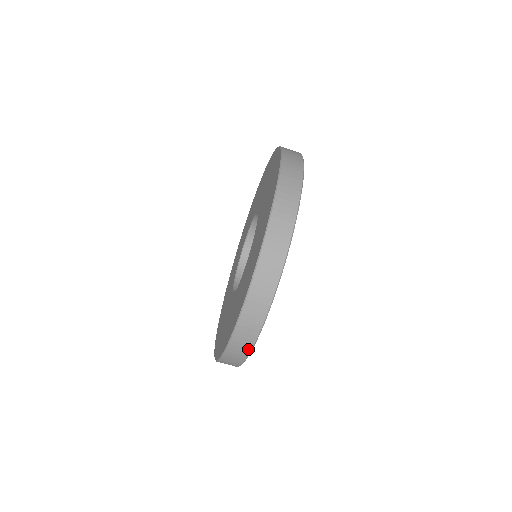
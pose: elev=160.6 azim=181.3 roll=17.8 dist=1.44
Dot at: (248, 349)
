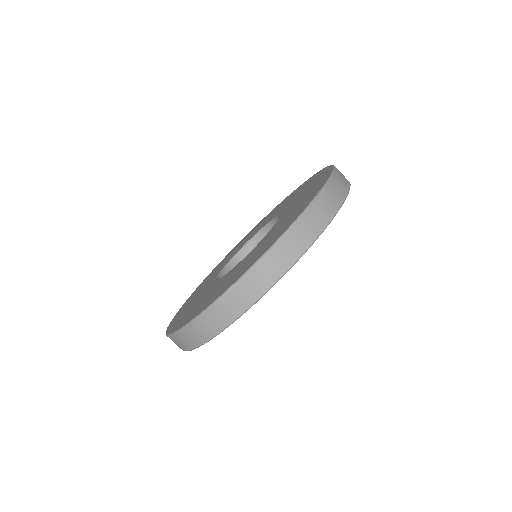
Dot at: (293, 258)
